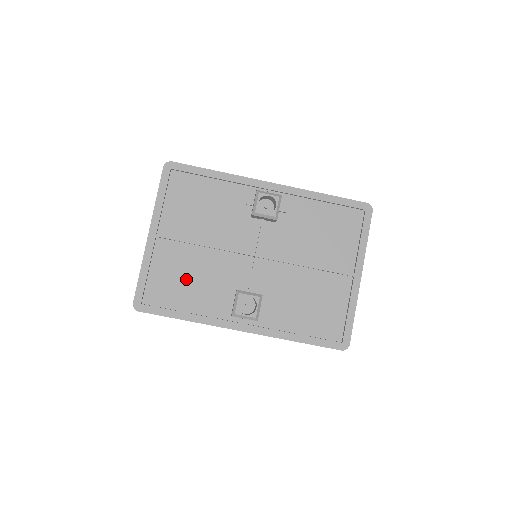
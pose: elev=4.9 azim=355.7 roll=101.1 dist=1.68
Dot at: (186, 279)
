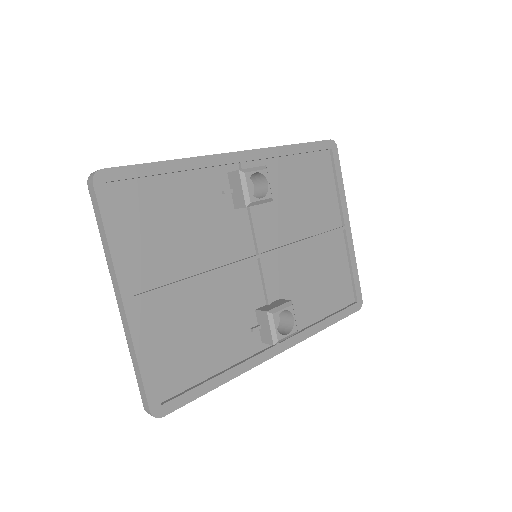
Dot at: (198, 334)
